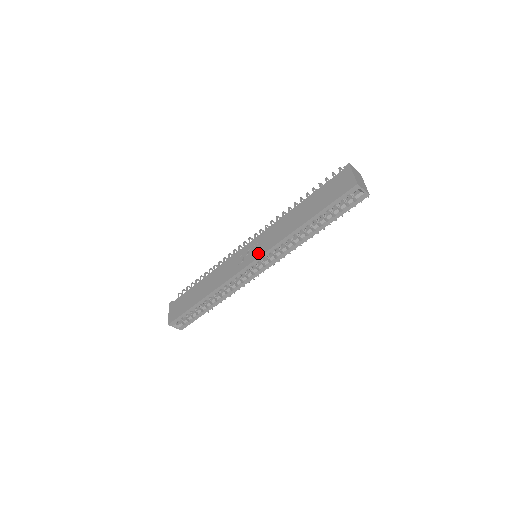
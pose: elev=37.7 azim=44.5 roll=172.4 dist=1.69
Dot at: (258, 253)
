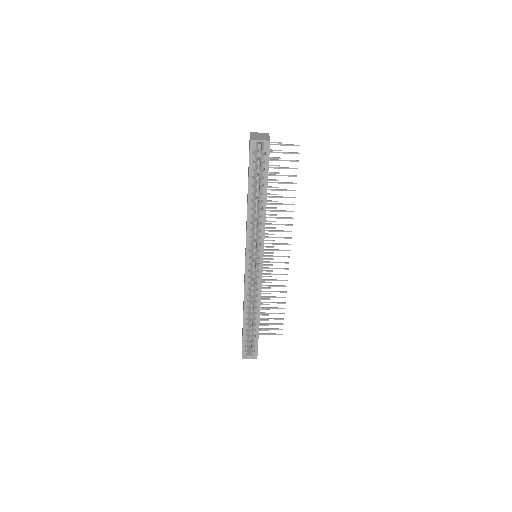
Dot at: occluded
